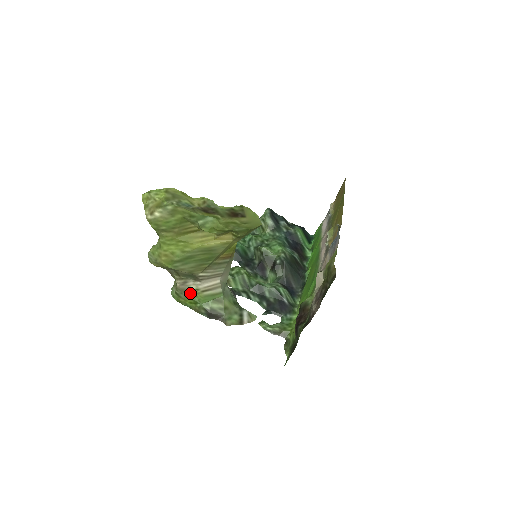
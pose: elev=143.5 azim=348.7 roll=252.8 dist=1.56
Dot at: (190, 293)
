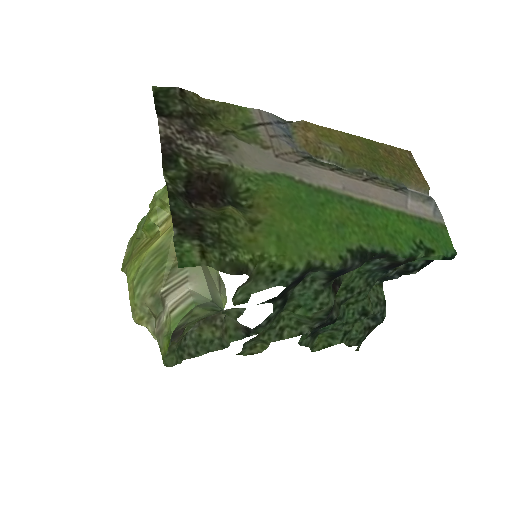
Dot at: (164, 331)
